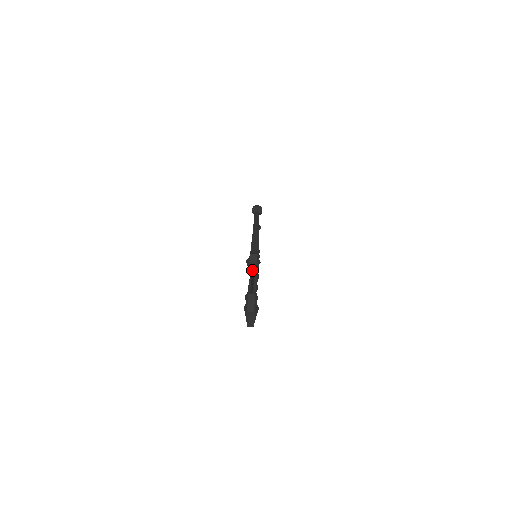
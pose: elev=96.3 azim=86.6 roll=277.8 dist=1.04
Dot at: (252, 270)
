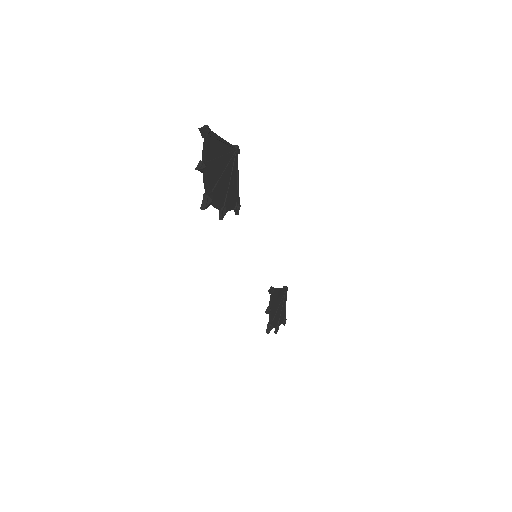
Dot at: (200, 128)
